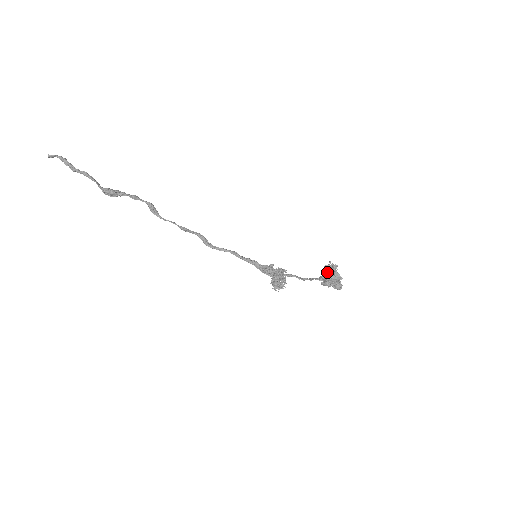
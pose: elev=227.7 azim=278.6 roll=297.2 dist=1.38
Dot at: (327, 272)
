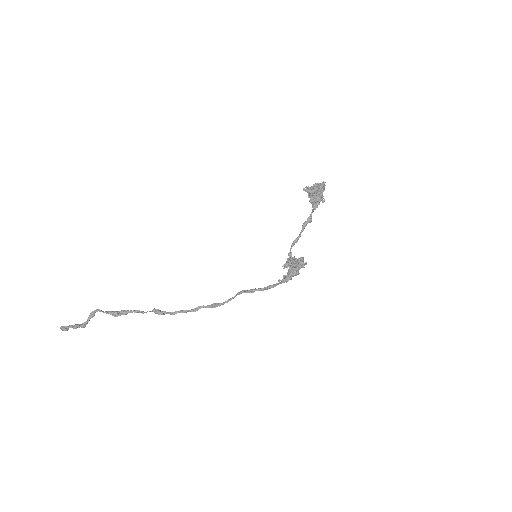
Dot at: occluded
